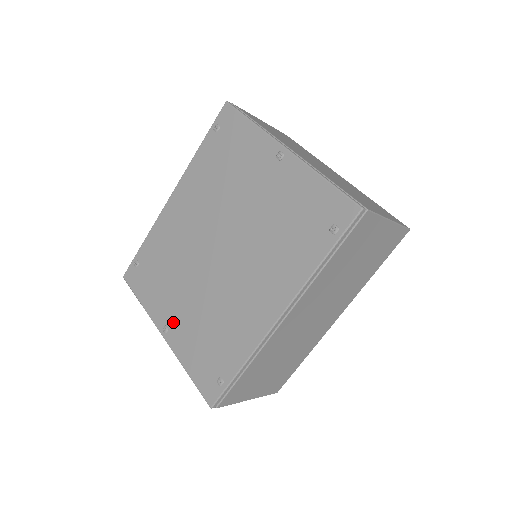
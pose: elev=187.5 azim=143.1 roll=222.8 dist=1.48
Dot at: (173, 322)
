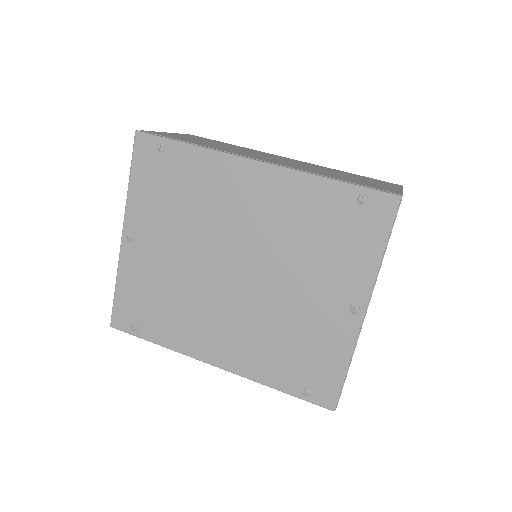
Dot at: (141, 245)
